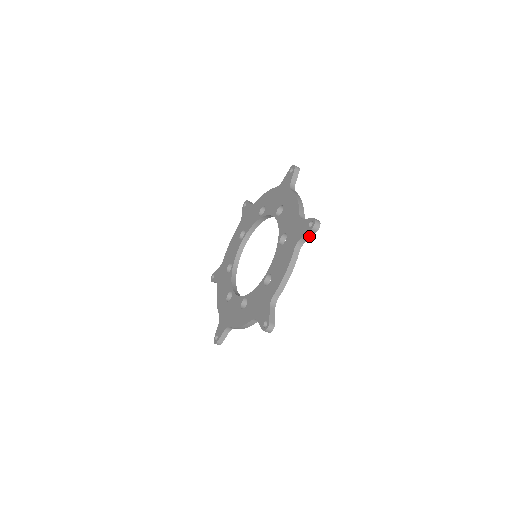
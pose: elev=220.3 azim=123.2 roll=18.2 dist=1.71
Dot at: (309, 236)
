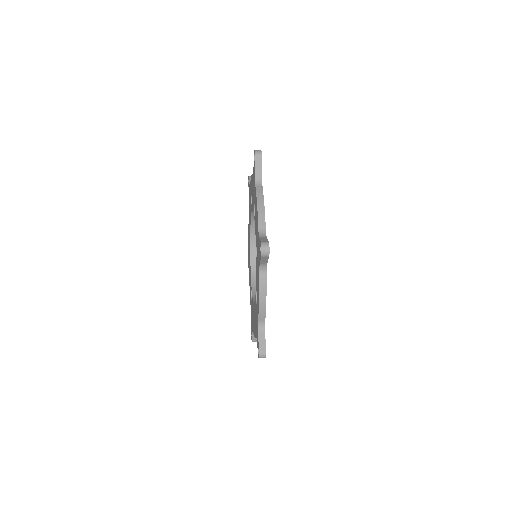
Dot at: (266, 260)
